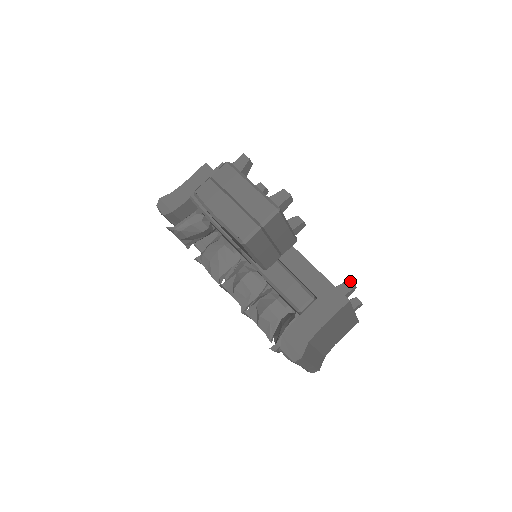
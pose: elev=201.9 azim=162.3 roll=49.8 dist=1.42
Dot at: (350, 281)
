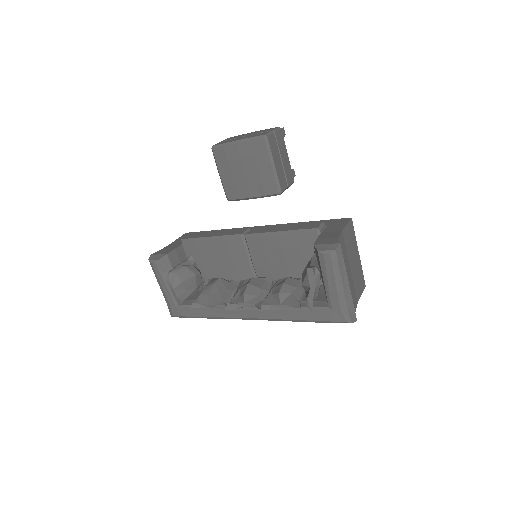
Dot at: occluded
